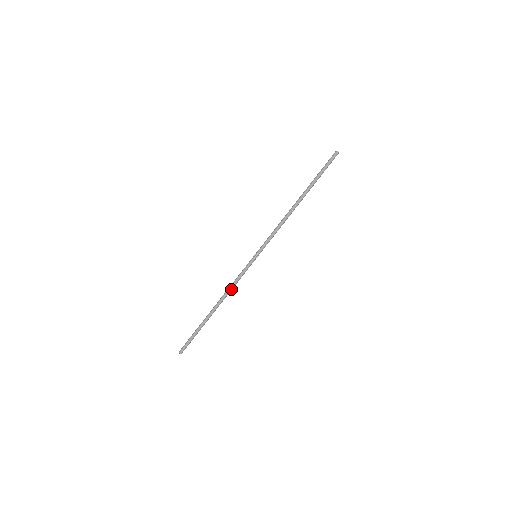
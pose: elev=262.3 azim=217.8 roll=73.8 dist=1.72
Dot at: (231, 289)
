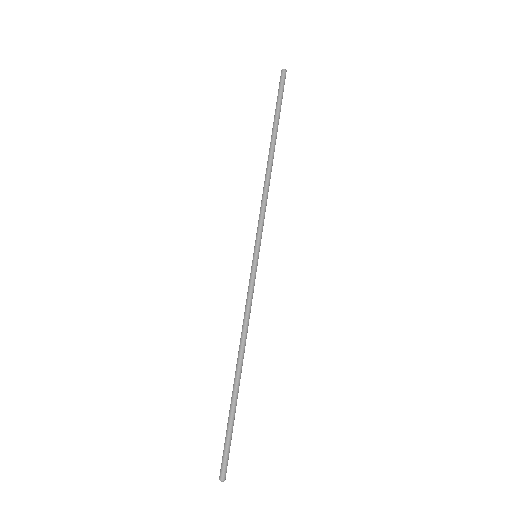
Dot at: (248, 325)
